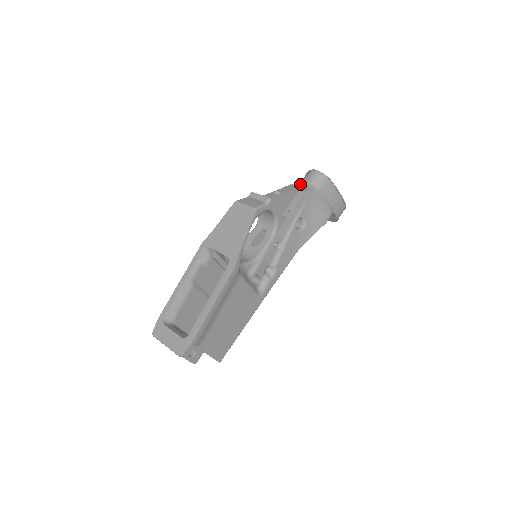
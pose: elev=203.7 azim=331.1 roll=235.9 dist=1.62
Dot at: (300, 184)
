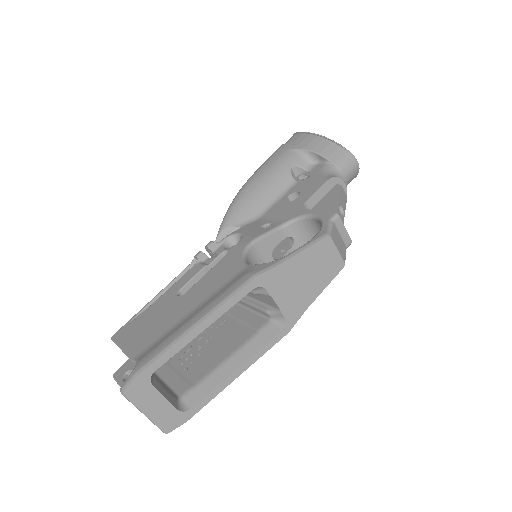
Dot at: (338, 173)
